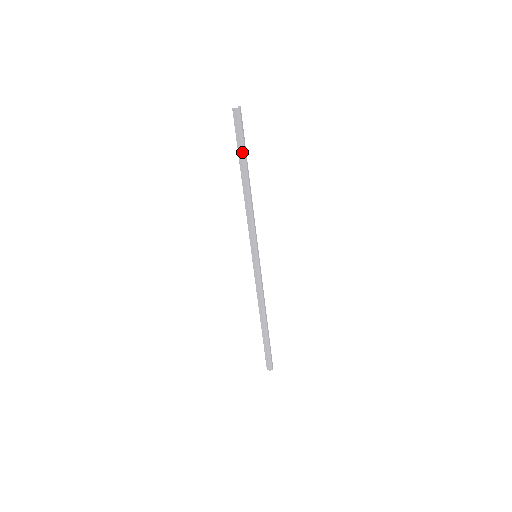
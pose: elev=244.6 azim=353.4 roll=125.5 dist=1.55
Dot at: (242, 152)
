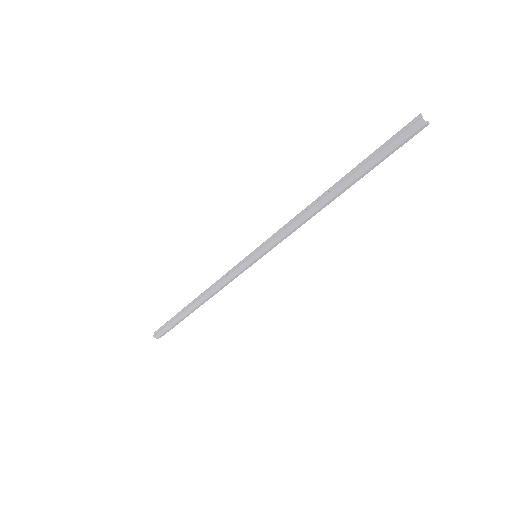
Dot at: (367, 164)
